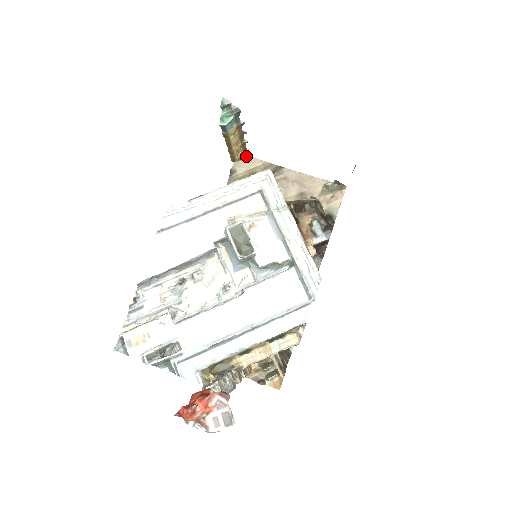
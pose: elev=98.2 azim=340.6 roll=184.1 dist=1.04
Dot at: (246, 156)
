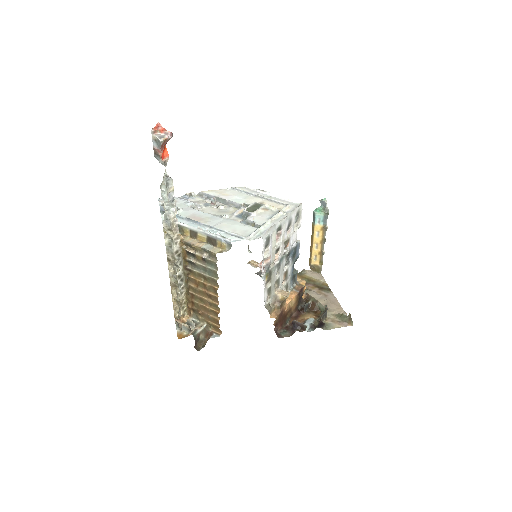
Dot at: (320, 273)
